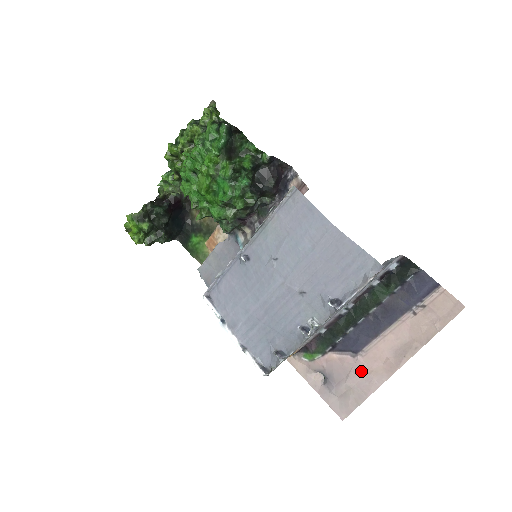
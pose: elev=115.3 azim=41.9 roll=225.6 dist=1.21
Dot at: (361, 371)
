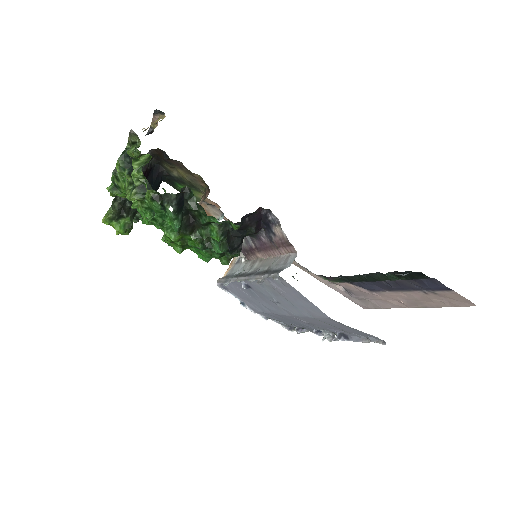
Dot at: (377, 298)
